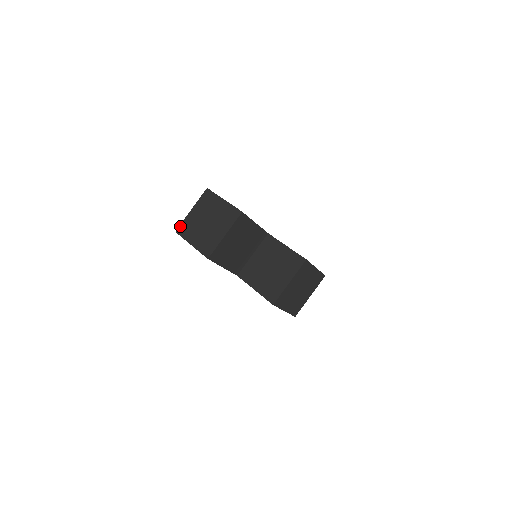
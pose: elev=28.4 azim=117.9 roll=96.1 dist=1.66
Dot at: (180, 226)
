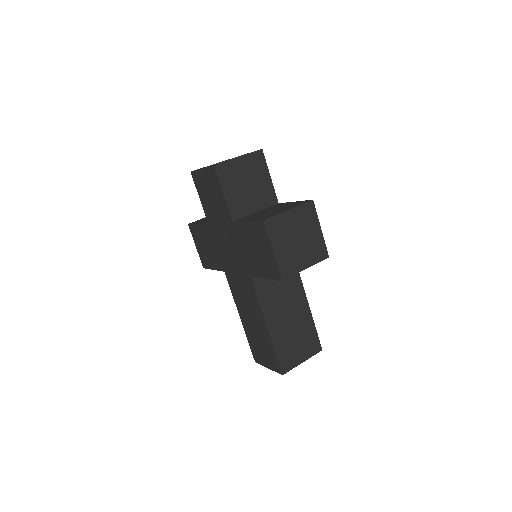
Dot at: occluded
